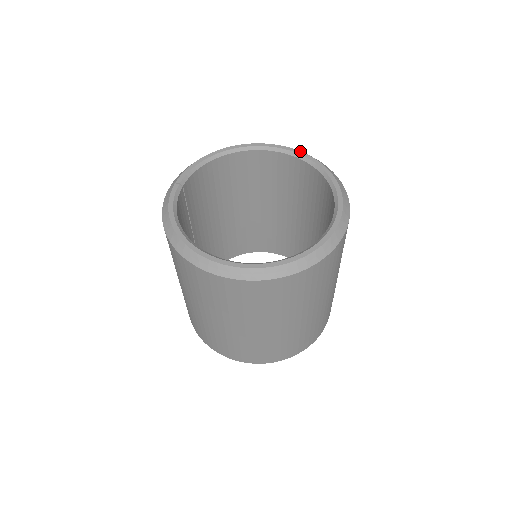
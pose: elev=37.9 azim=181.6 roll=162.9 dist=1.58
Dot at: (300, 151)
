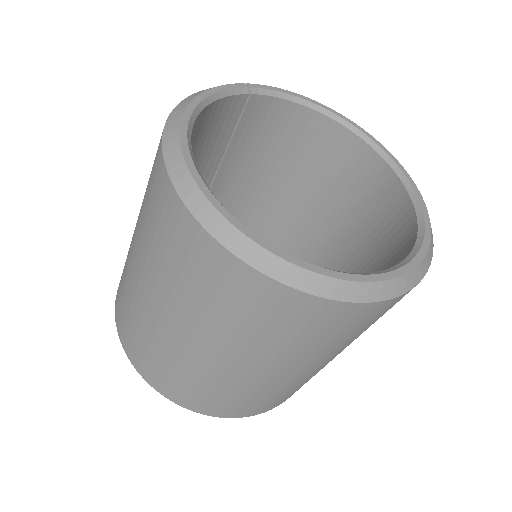
Dot at: occluded
